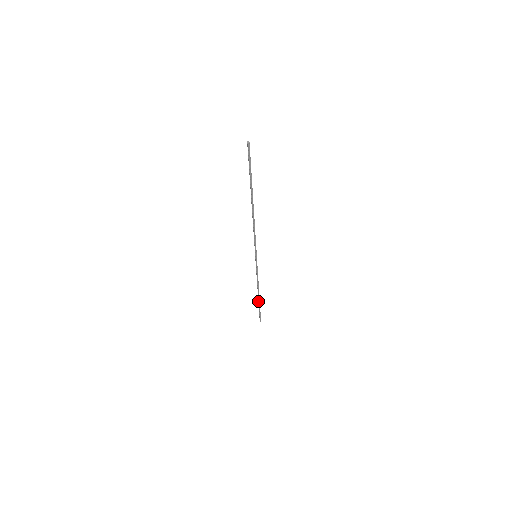
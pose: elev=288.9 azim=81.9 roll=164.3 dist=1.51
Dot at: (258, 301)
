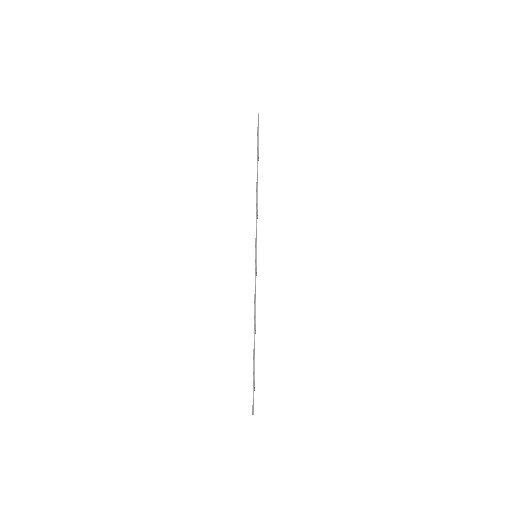
Dot at: (253, 354)
